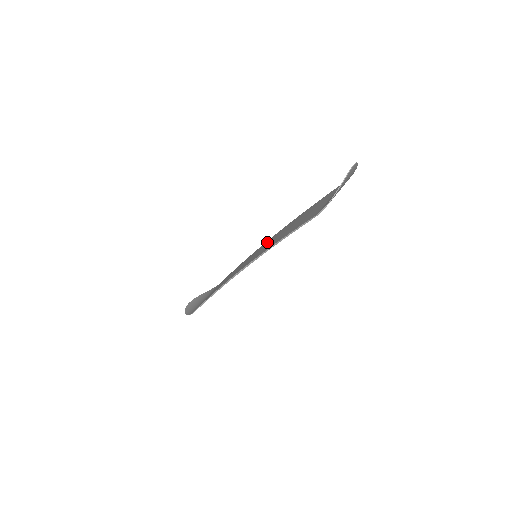
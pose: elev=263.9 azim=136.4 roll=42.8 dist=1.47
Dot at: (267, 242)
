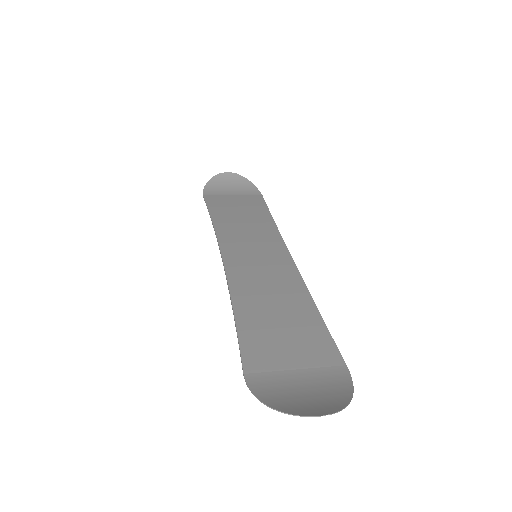
Dot at: (278, 261)
